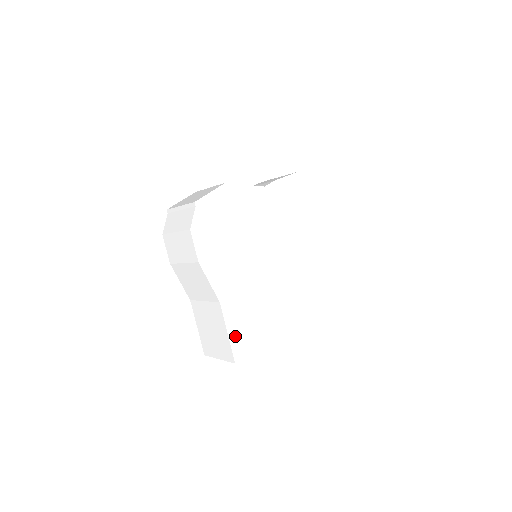
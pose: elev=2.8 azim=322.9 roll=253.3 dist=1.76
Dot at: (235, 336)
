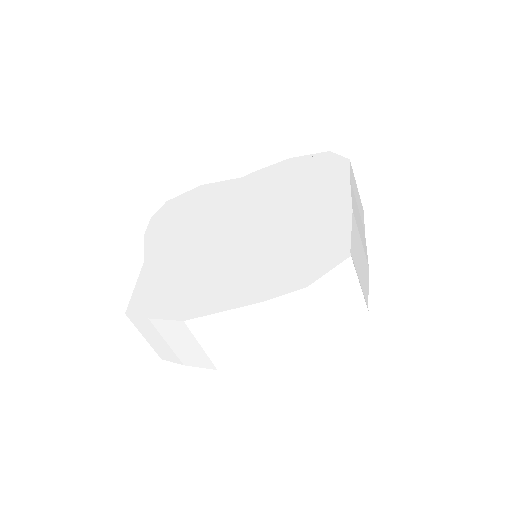
Dot at: (142, 289)
